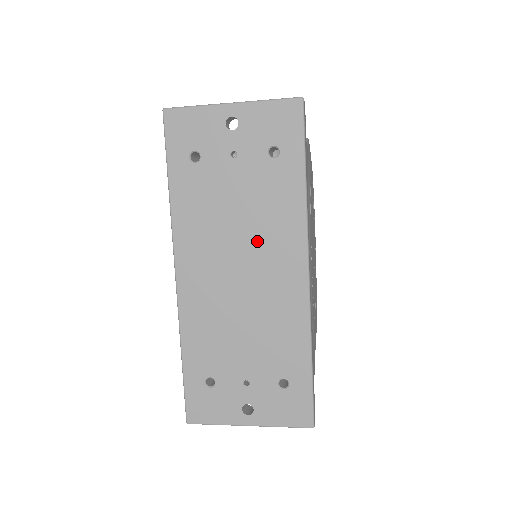
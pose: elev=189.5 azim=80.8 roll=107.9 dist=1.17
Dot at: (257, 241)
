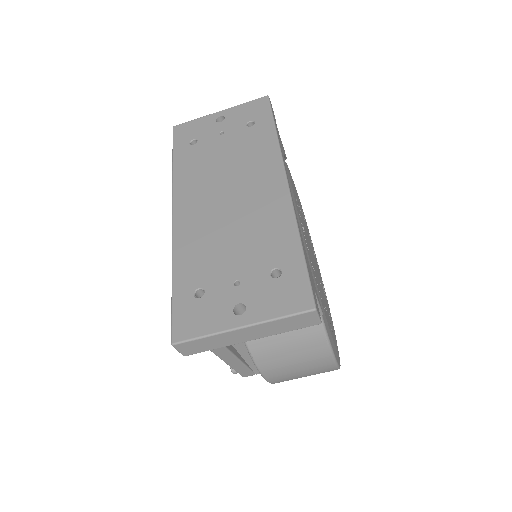
Dot at: (241, 173)
